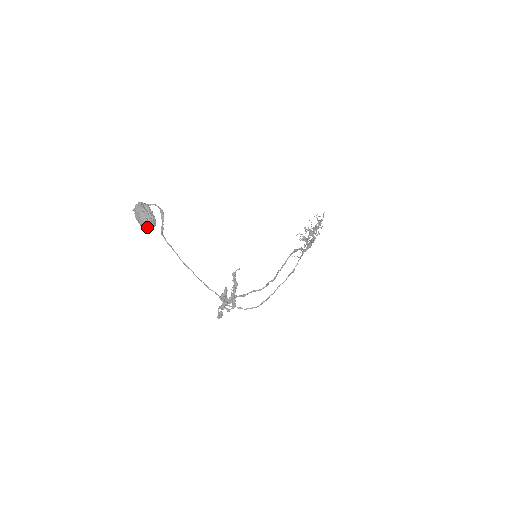
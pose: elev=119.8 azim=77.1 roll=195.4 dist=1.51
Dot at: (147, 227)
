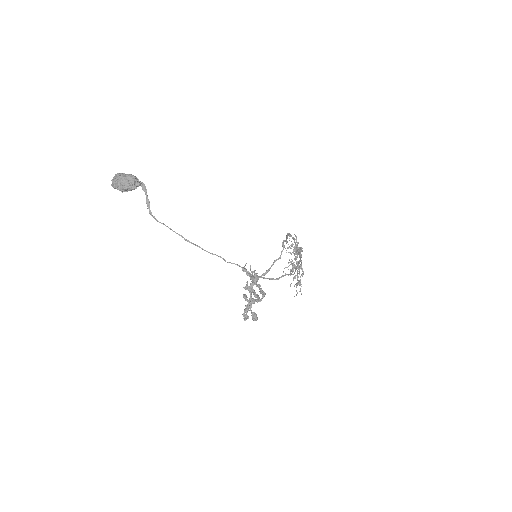
Dot at: (132, 184)
